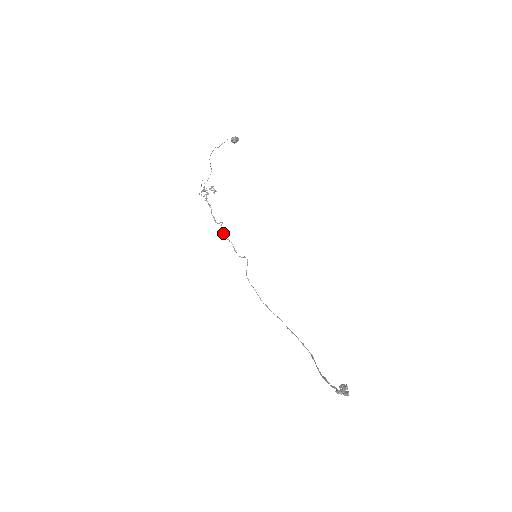
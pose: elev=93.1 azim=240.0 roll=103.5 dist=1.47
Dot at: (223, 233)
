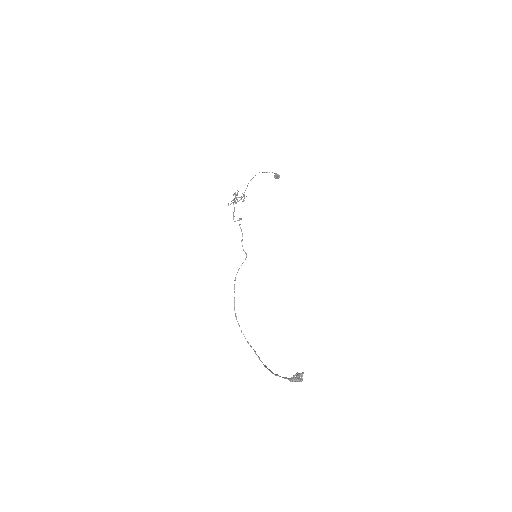
Dot at: occluded
